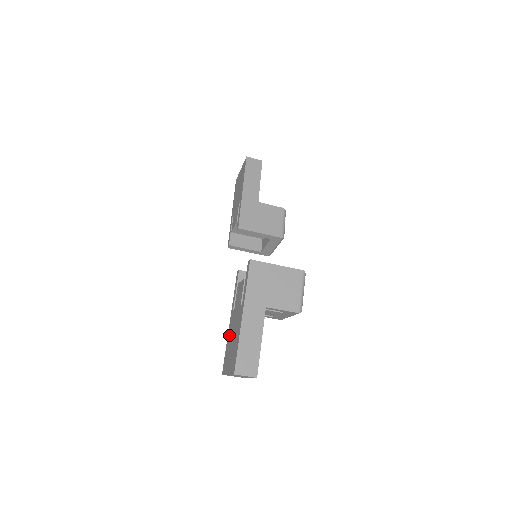
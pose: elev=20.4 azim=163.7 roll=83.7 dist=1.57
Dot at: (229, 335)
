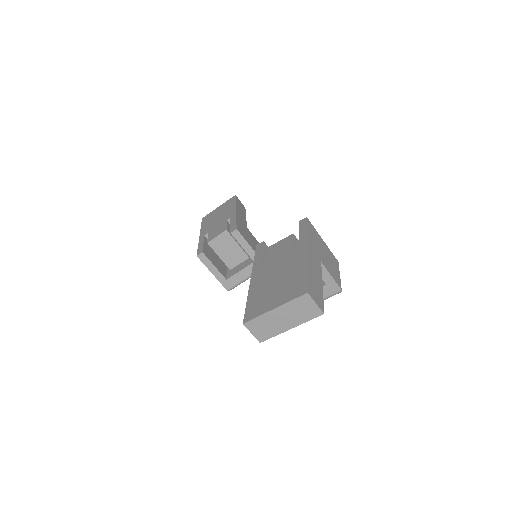
Dot at: (257, 285)
